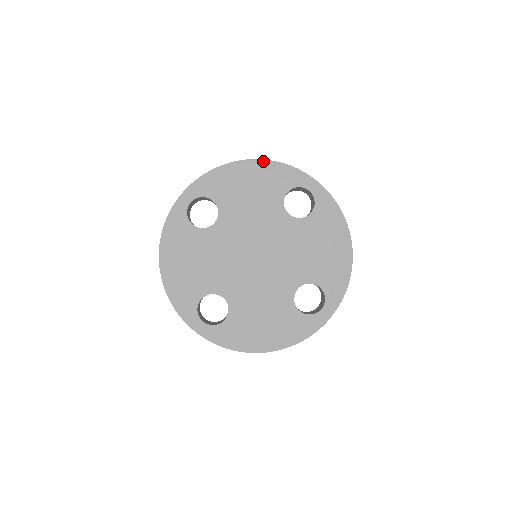
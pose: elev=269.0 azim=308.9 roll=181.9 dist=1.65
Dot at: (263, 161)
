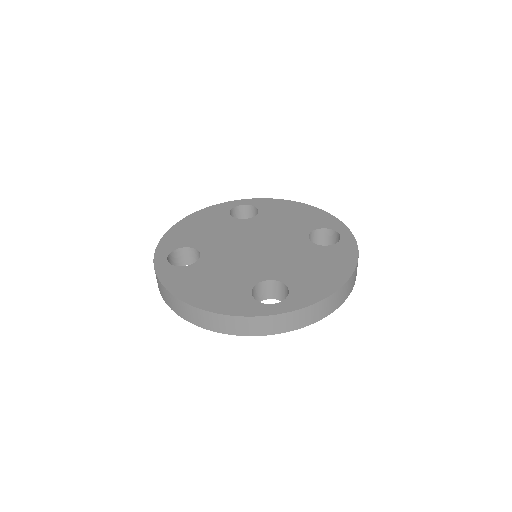
Dot at: (193, 214)
